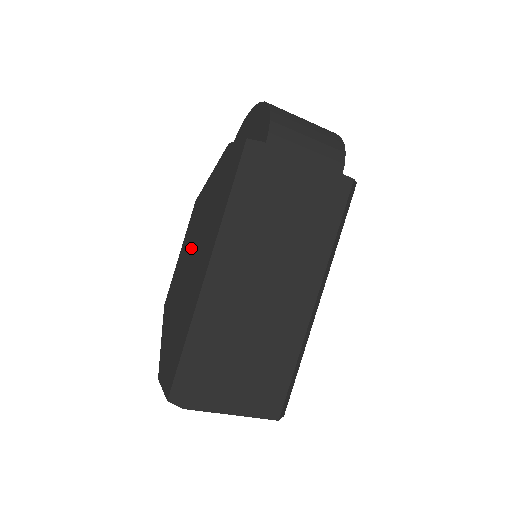
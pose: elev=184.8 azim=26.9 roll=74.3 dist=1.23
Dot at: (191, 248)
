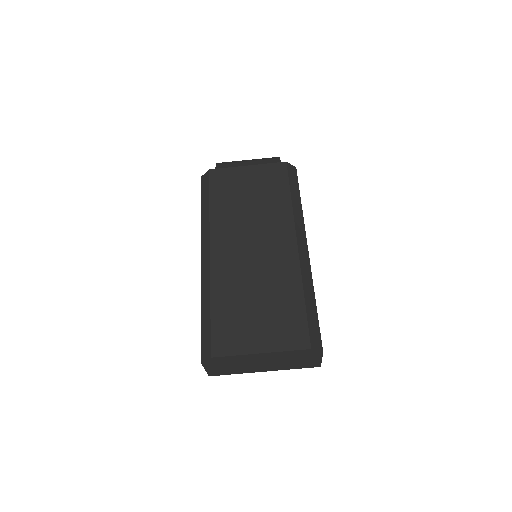
Dot at: occluded
